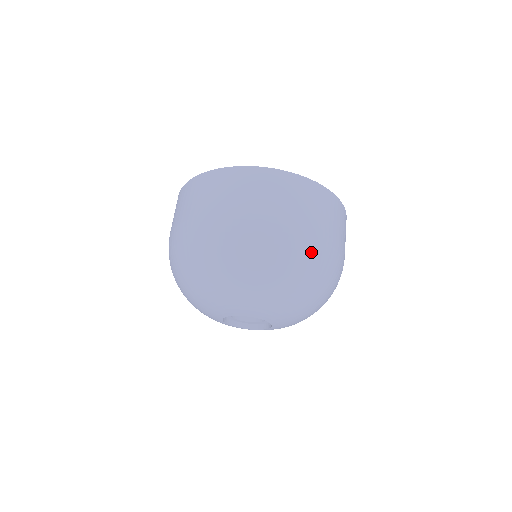
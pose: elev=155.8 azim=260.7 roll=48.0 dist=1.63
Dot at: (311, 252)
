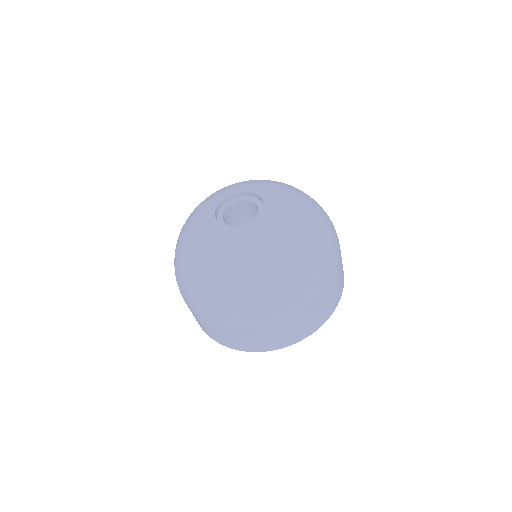
Dot at: occluded
